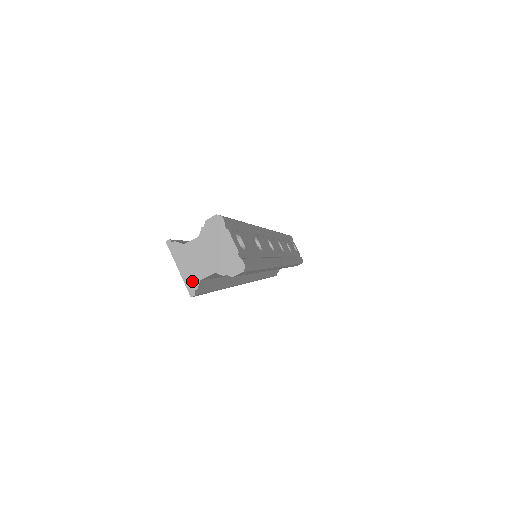
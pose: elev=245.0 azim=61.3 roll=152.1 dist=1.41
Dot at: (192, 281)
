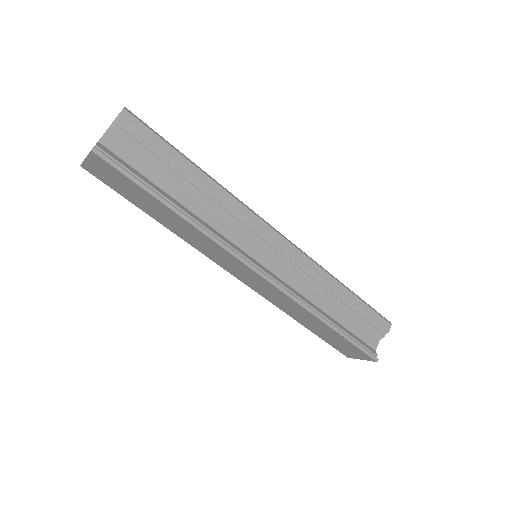
Dot at: occluded
